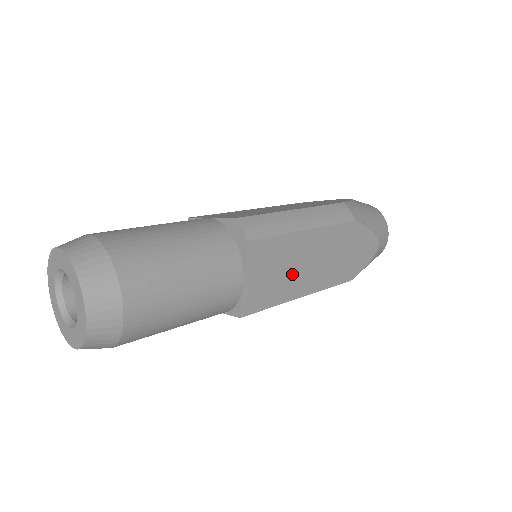
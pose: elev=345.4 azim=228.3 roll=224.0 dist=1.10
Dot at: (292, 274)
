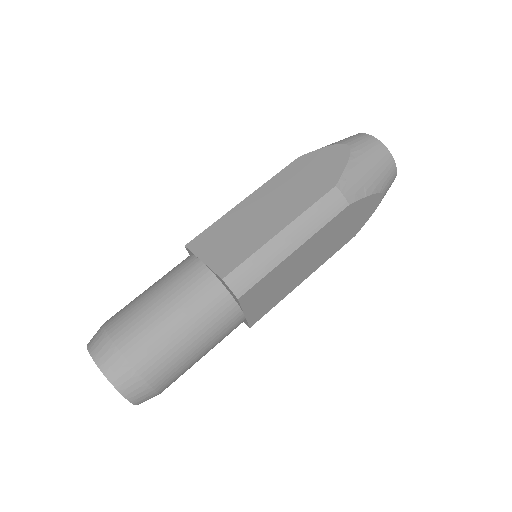
Dot at: (289, 279)
